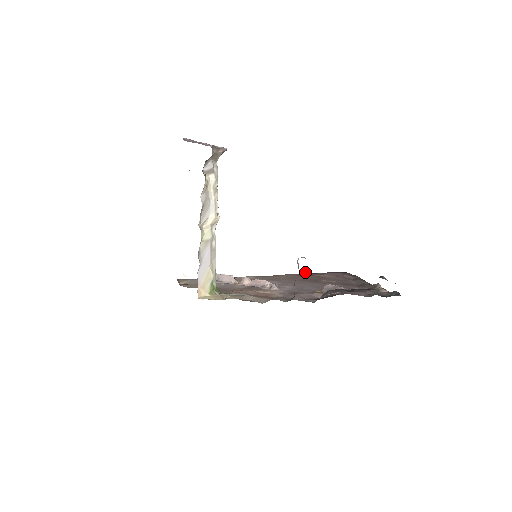
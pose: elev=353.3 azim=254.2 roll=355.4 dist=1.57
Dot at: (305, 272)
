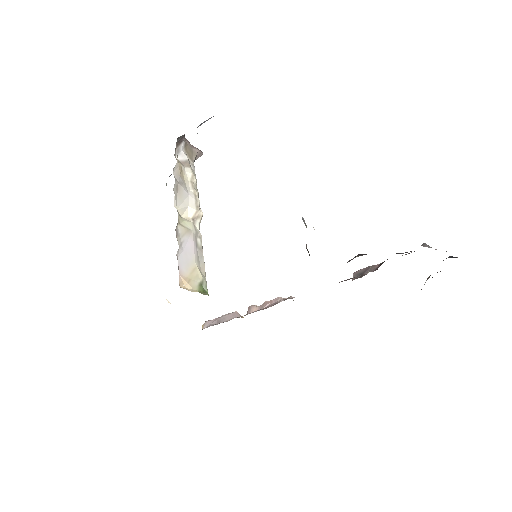
Dot at: occluded
